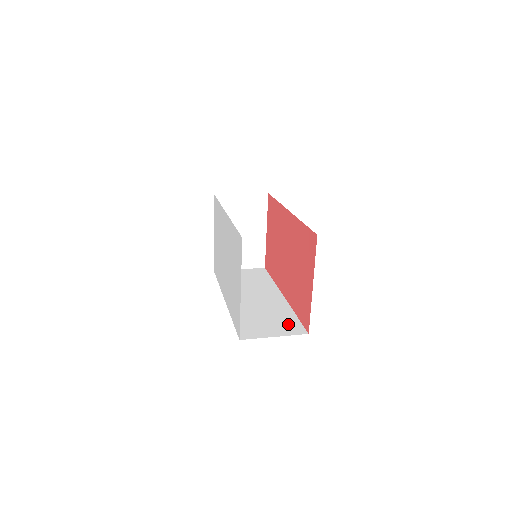
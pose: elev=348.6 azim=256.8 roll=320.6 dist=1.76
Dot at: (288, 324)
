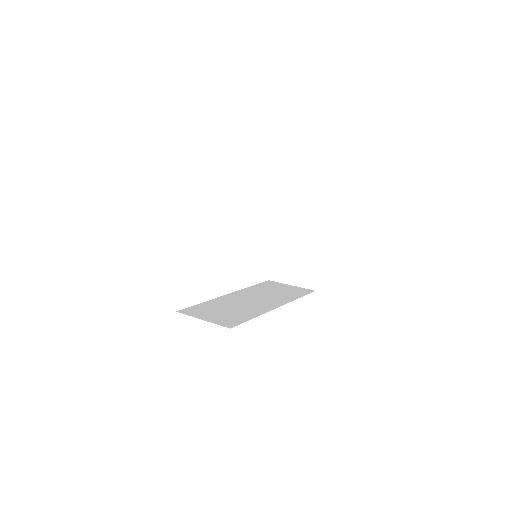
Dot at: (232, 319)
